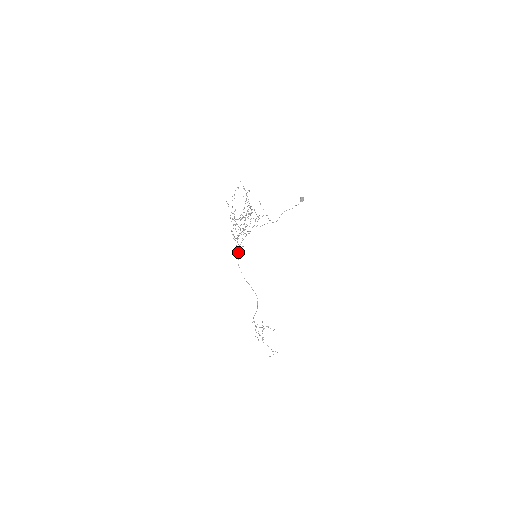
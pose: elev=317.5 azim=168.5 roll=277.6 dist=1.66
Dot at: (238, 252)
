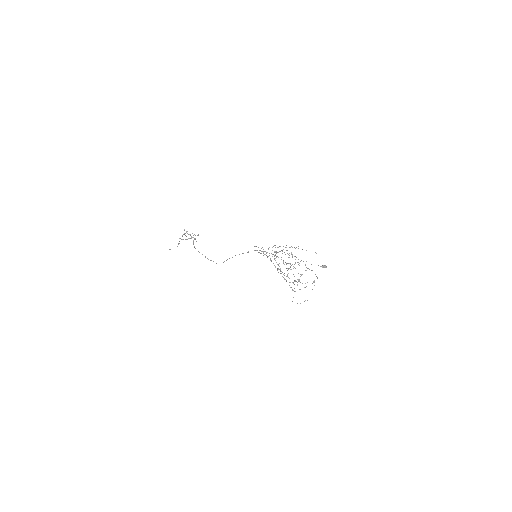
Dot at: occluded
